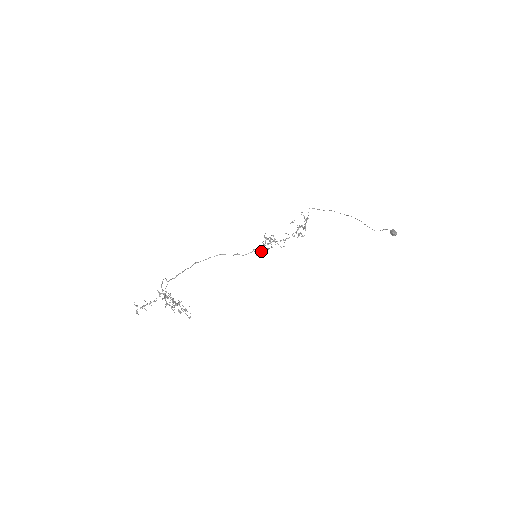
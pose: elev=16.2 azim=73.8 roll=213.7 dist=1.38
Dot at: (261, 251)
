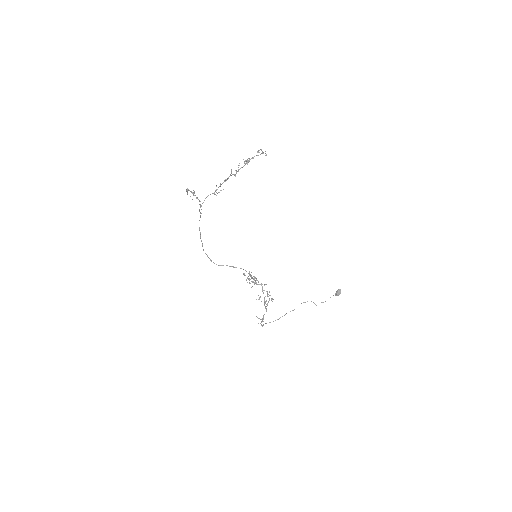
Dot at: occluded
